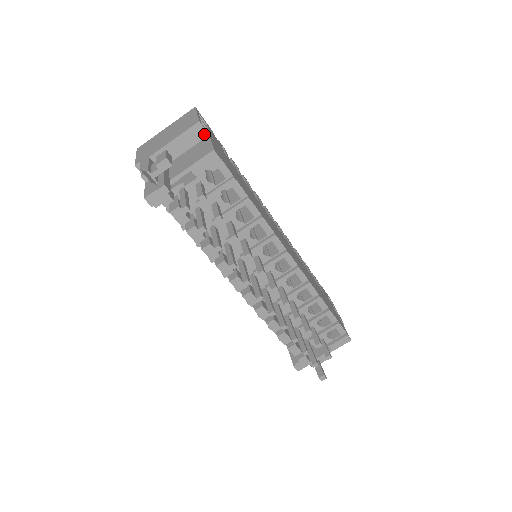
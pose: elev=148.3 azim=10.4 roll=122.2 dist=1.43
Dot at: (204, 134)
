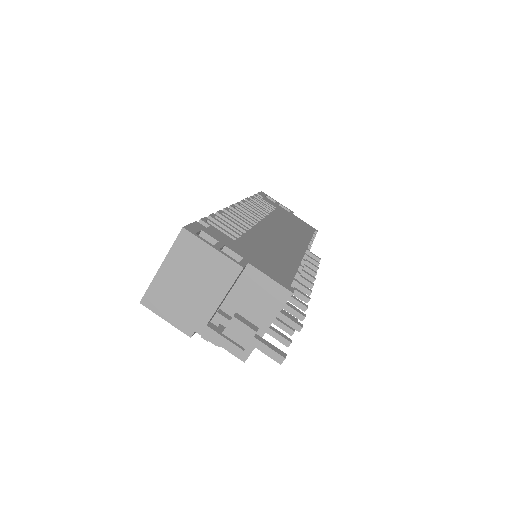
Dot at: (245, 267)
